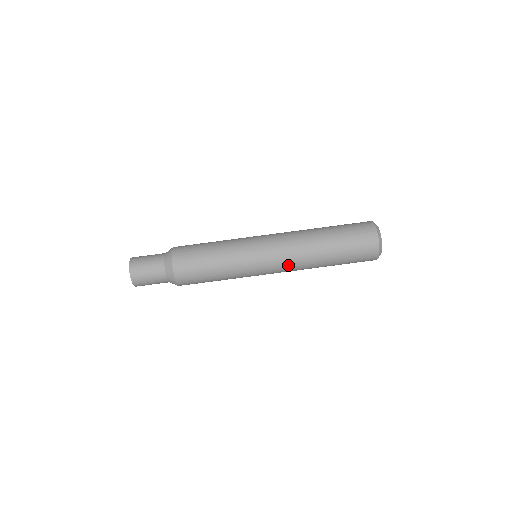
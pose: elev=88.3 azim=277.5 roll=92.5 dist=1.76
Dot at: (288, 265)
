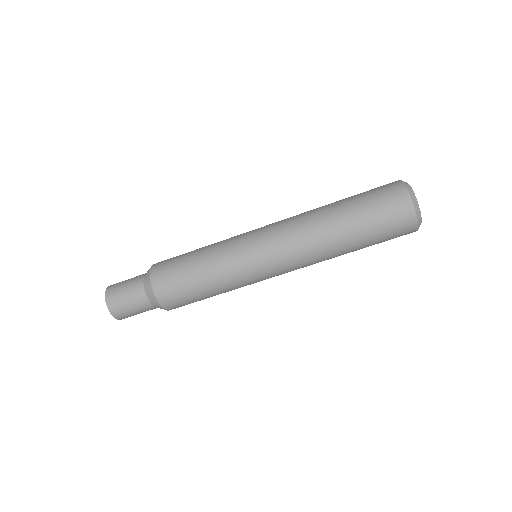
Dot at: occluded
